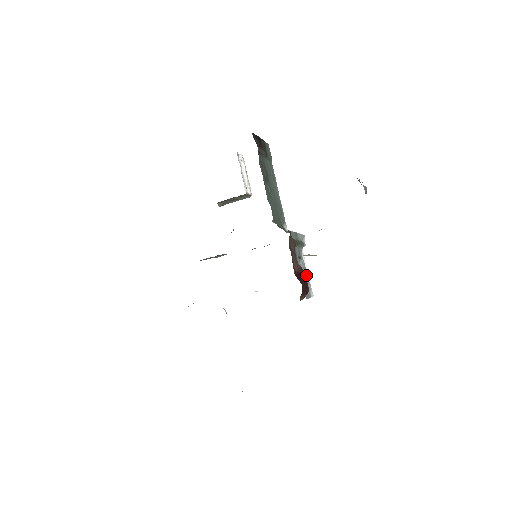
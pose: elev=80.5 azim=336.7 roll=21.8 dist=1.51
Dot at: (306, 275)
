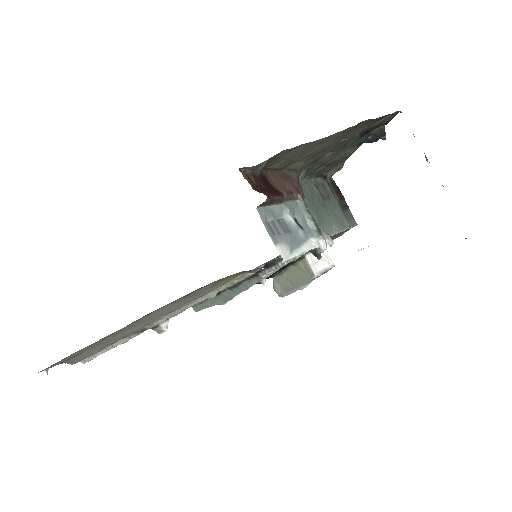
Dot at: (292, 239)
